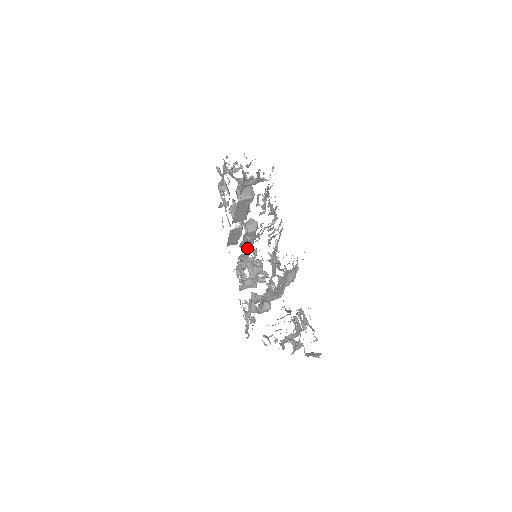
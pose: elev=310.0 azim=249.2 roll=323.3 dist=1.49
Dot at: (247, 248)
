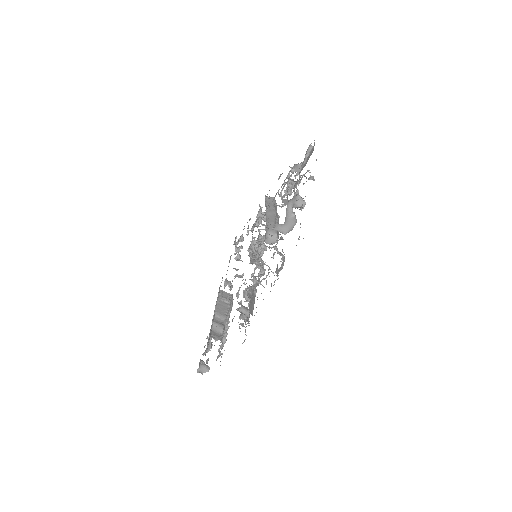
Dot at: occluded
